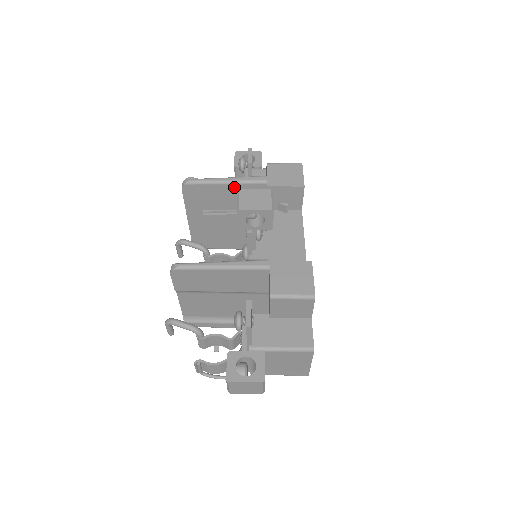
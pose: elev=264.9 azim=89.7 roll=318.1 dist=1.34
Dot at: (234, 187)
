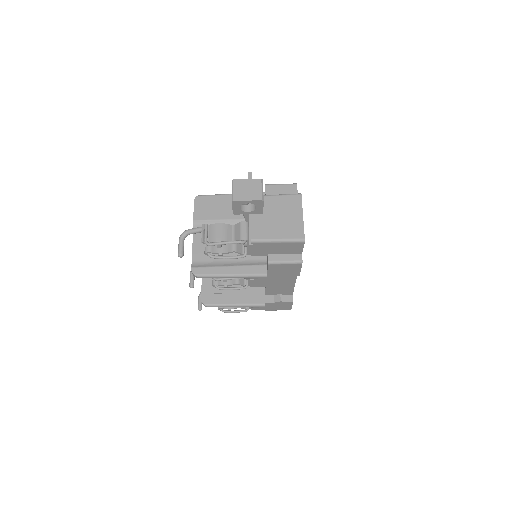
Dot at: occluded
